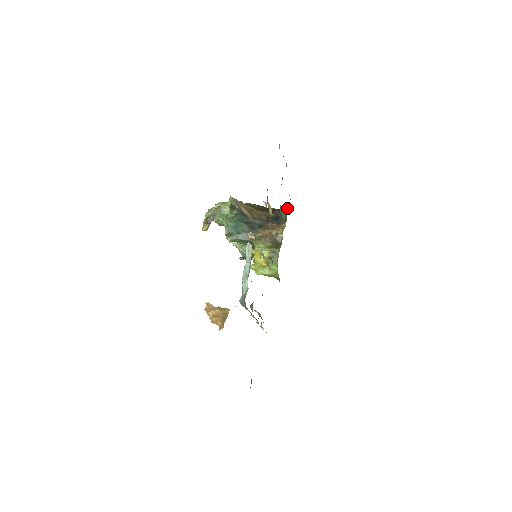
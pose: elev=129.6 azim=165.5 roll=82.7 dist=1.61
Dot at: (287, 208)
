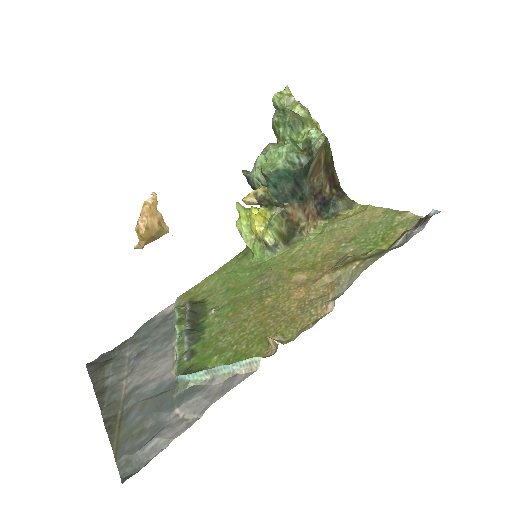
Dot at: (346, 211)
